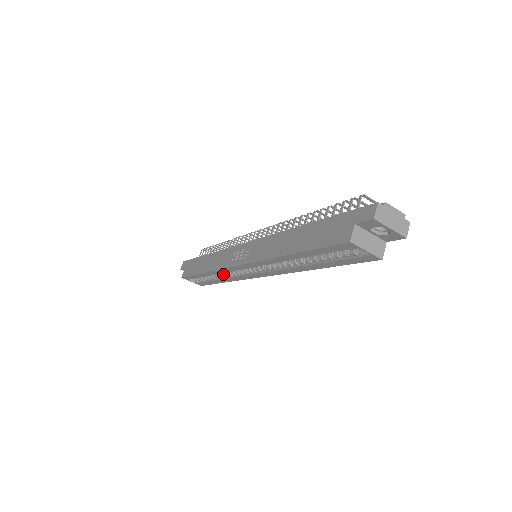
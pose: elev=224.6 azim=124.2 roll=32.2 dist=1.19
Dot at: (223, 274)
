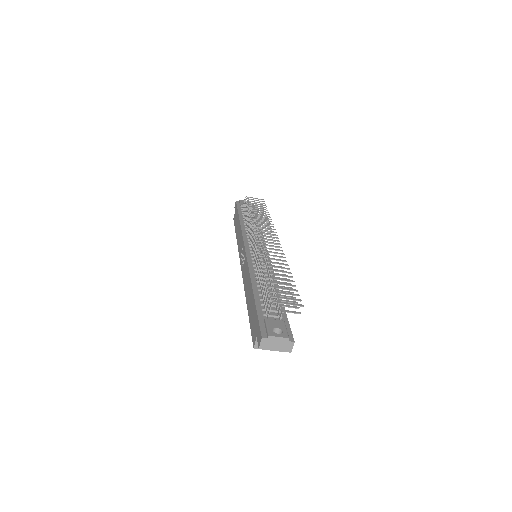
Dot at: occluded
